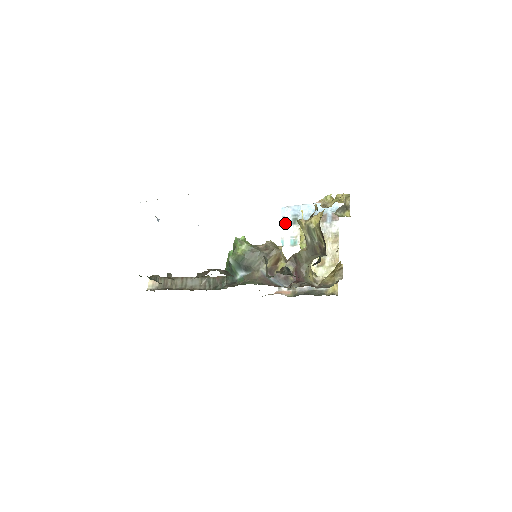
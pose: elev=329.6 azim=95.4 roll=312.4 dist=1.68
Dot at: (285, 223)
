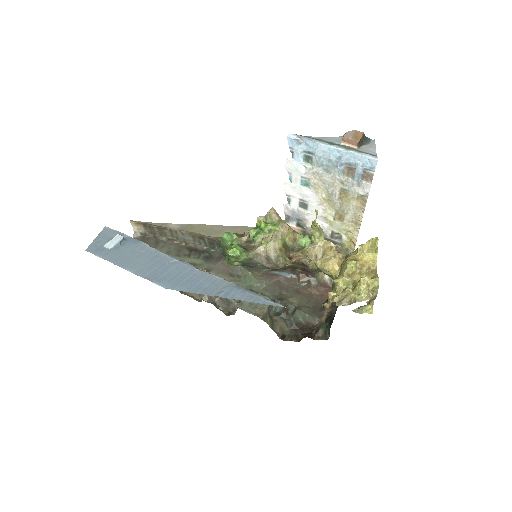
Dot at: (294, 157)
